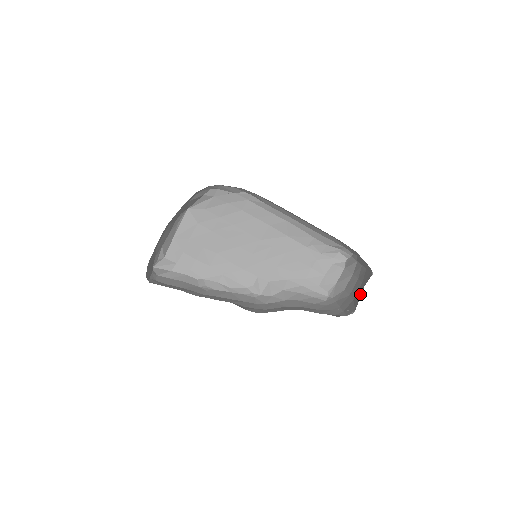
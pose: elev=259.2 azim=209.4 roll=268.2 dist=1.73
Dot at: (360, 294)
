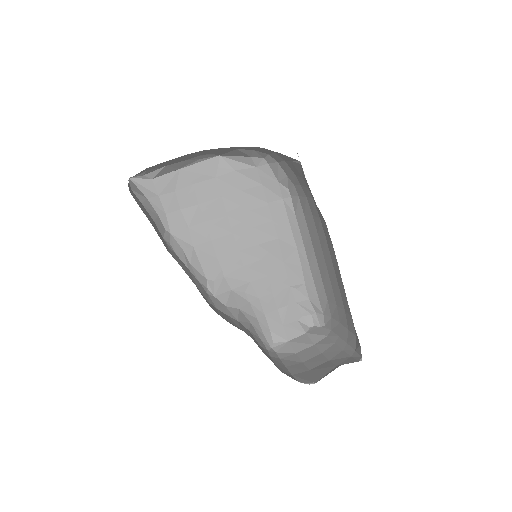
Dot at: (327, 370)
